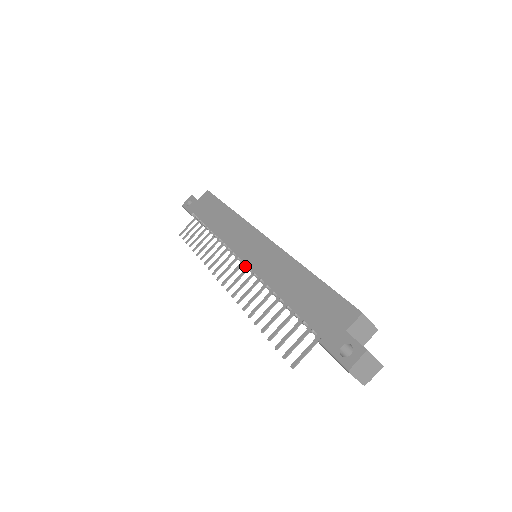
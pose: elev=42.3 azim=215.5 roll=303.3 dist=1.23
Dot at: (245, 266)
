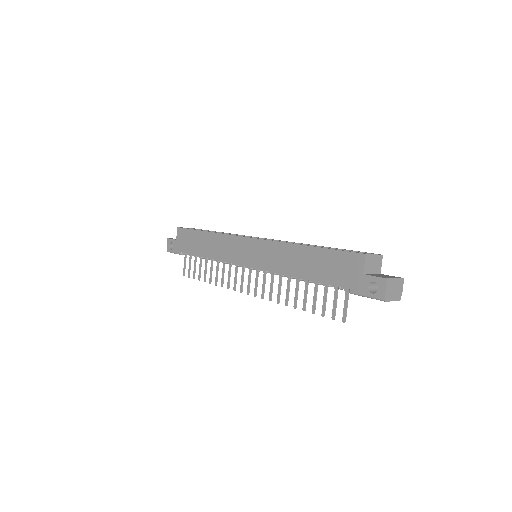
Dot at: occluded
